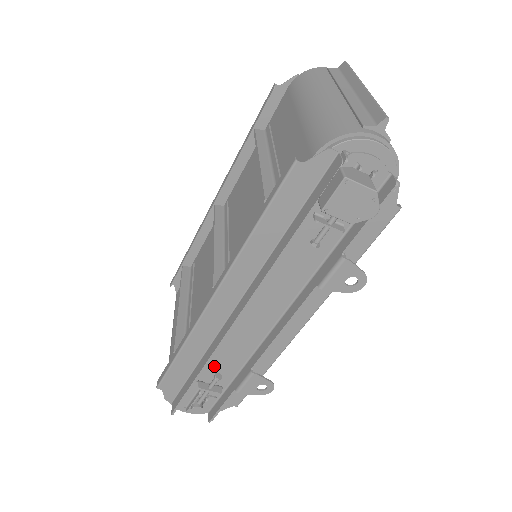
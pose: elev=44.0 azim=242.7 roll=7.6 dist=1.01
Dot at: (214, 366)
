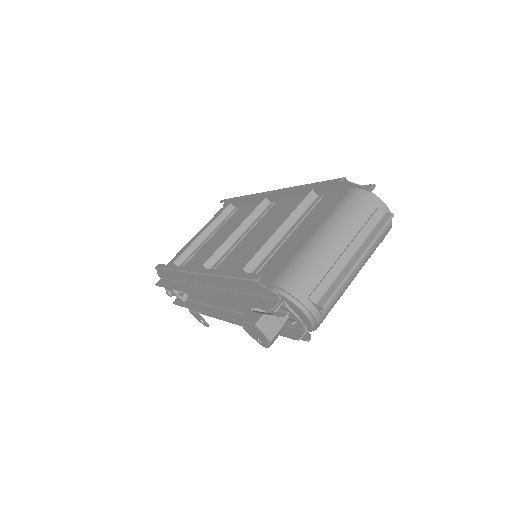
Dot at: occluded
